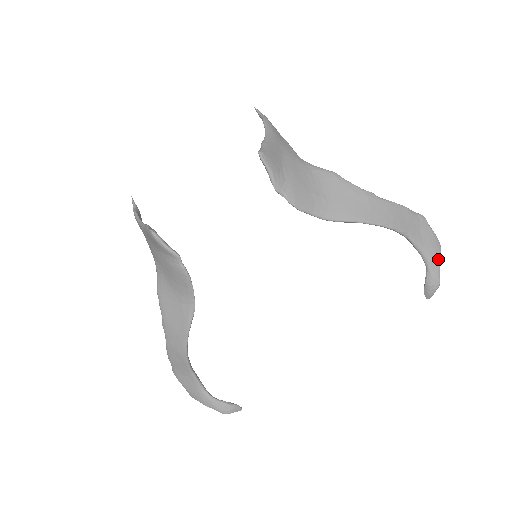
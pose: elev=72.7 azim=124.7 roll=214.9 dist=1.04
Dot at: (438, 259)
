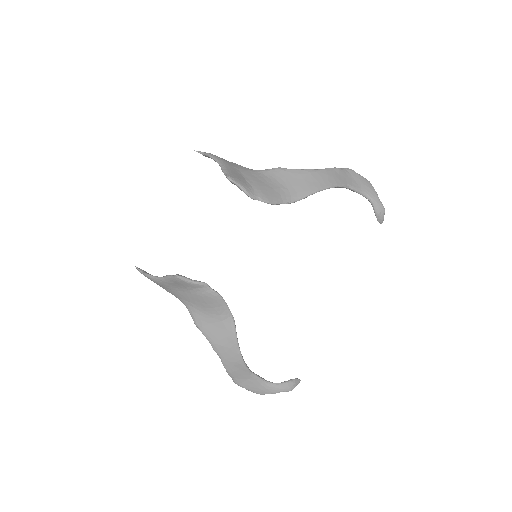
Dot at: (374, 192)
